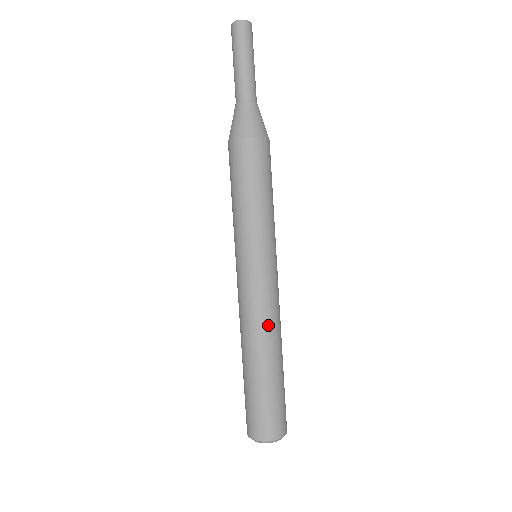
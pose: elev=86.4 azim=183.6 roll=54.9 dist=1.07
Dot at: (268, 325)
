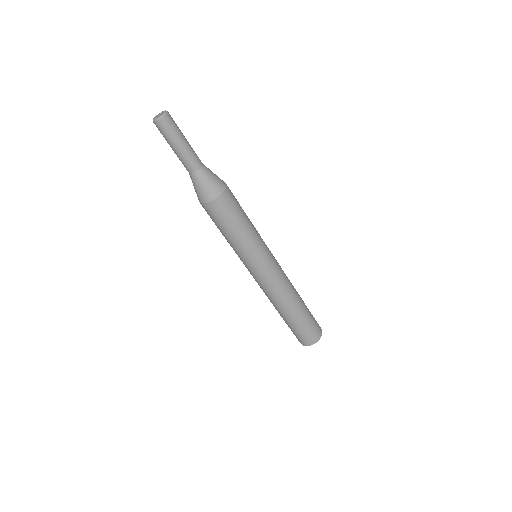
Dot at: (280, 296)
